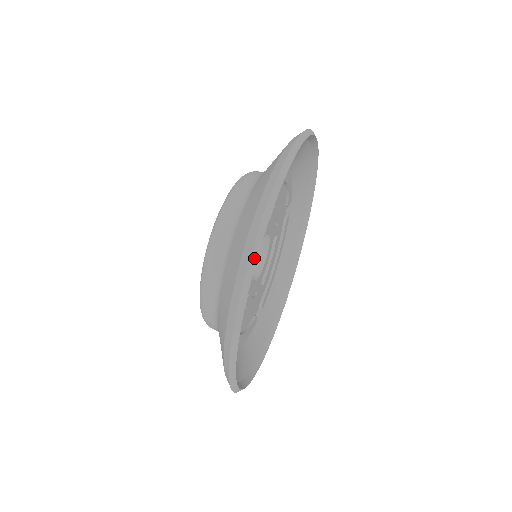
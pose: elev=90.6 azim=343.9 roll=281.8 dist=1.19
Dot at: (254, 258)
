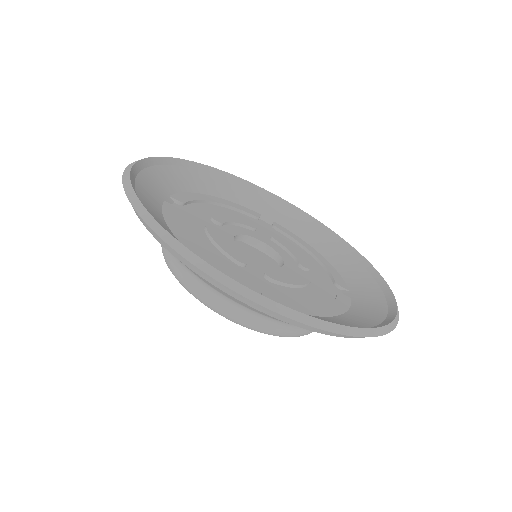
Dot at: (145, 214)
